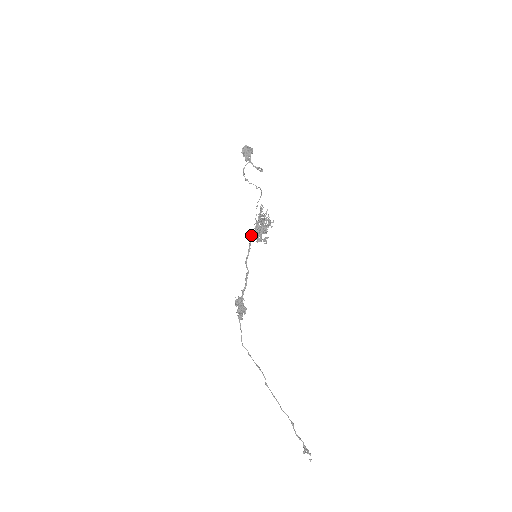
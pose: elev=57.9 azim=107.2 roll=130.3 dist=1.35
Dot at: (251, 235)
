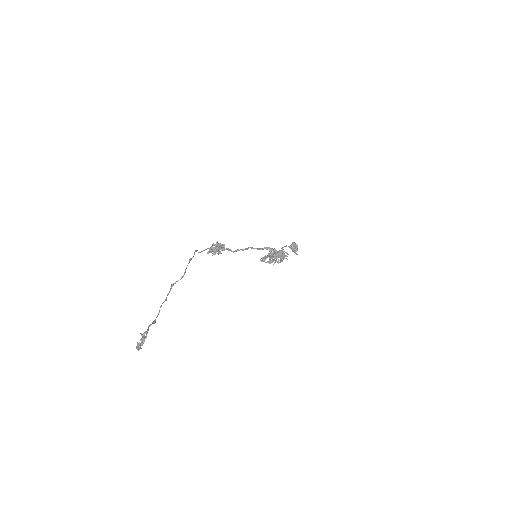
Dot at: occluded
